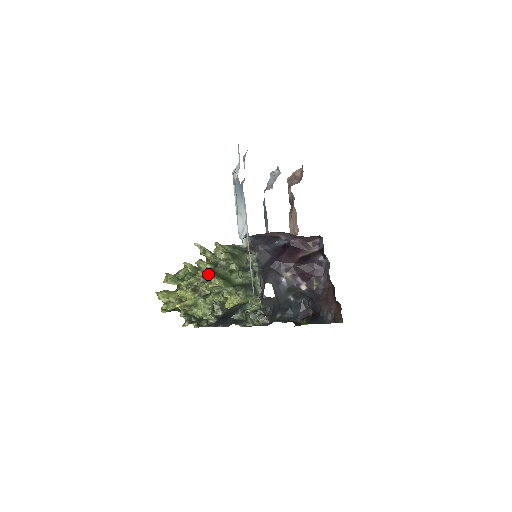
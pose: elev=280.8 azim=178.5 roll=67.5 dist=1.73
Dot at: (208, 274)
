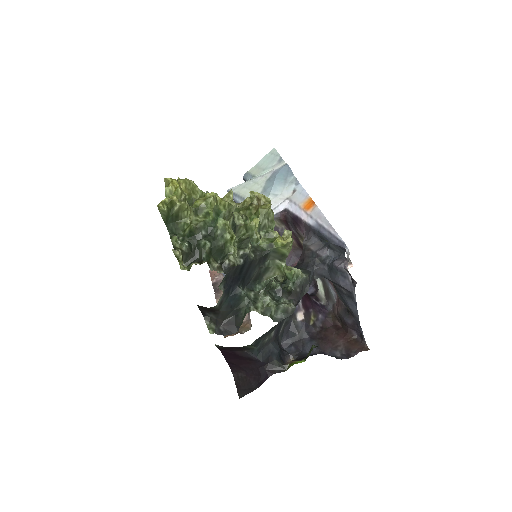
Dot at: (265, 196)
